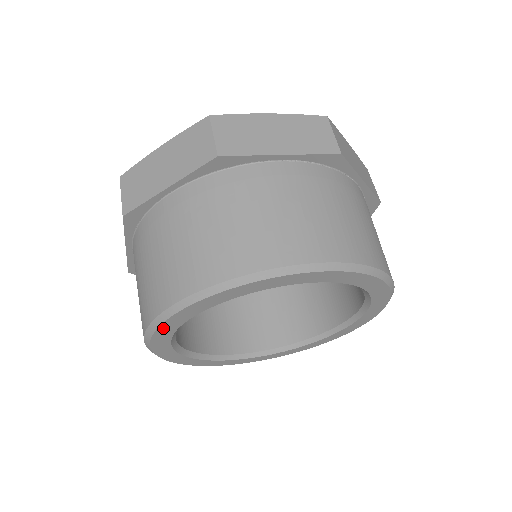
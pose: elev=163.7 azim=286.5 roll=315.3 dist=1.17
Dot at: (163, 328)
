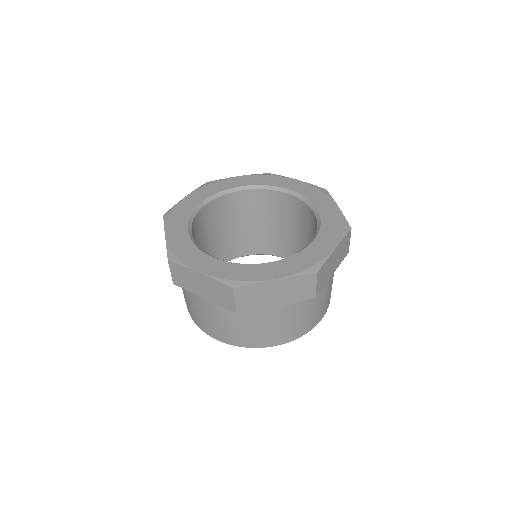
Dot at: occluded
